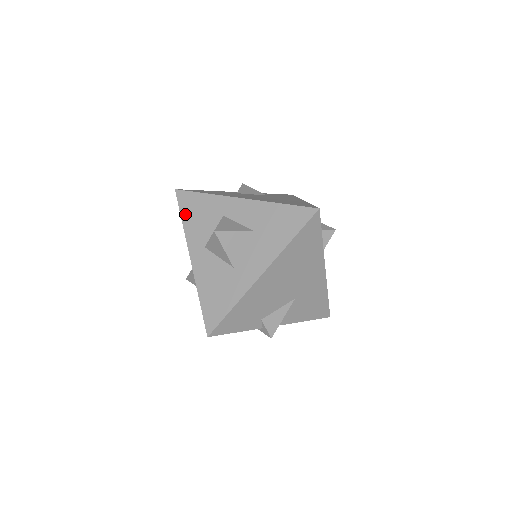
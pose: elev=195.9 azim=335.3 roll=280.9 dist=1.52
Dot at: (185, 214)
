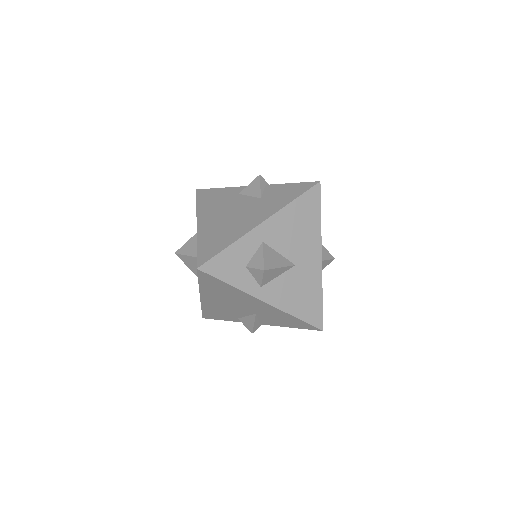
Dot at: occluded
